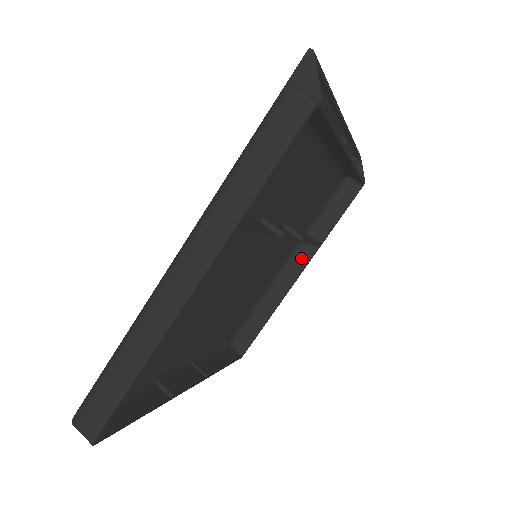
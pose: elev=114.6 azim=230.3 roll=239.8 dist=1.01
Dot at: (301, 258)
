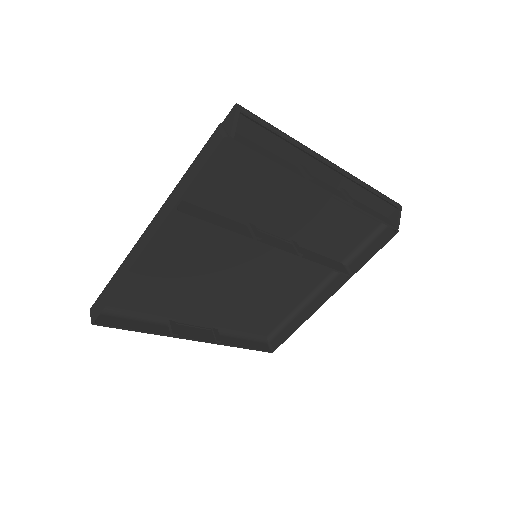
Dot at: (334, 283)
